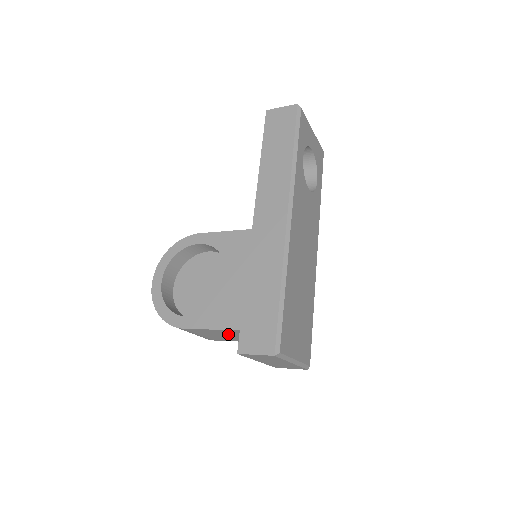
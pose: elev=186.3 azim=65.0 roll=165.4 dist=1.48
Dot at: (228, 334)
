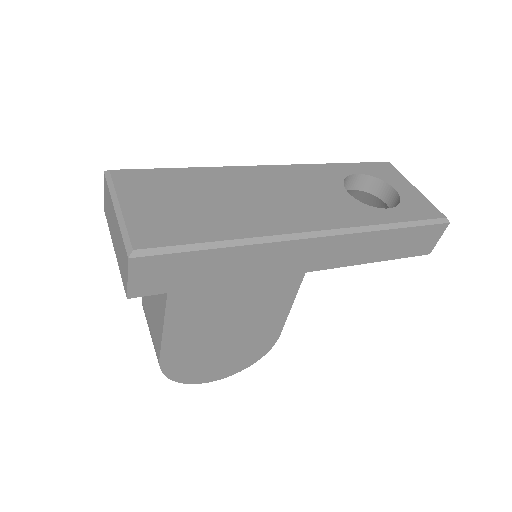
Dot at: occluded
